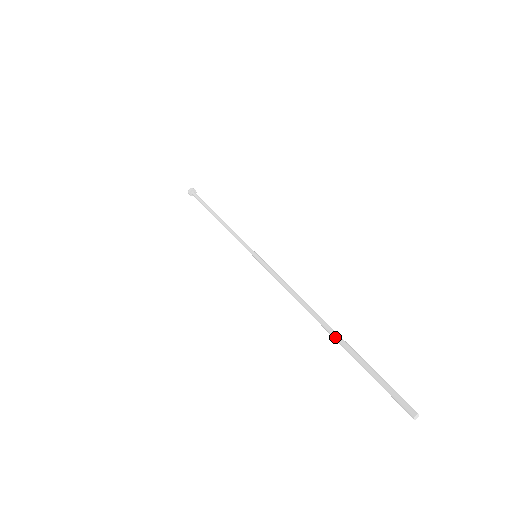
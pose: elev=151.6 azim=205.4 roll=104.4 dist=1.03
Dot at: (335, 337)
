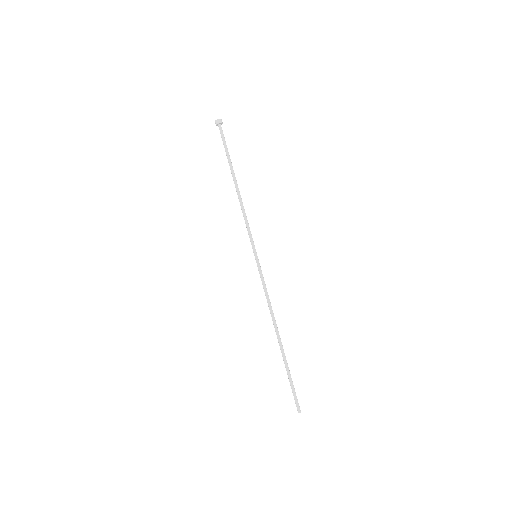
Dot at: (282, 354)
